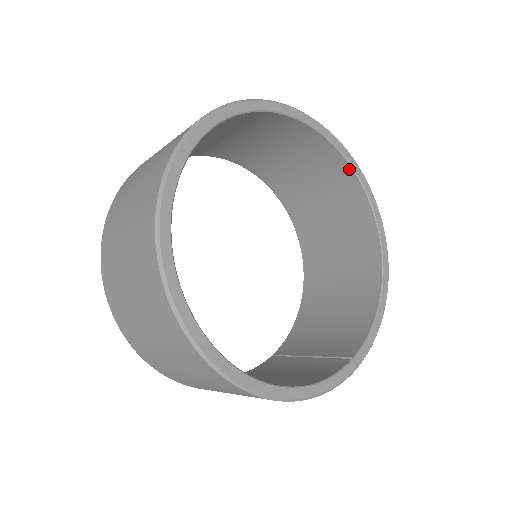
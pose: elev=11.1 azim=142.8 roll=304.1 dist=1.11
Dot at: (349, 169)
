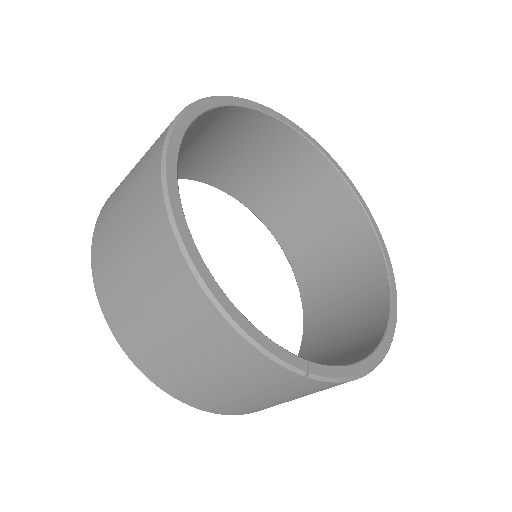
Dot at: (379, 251)
